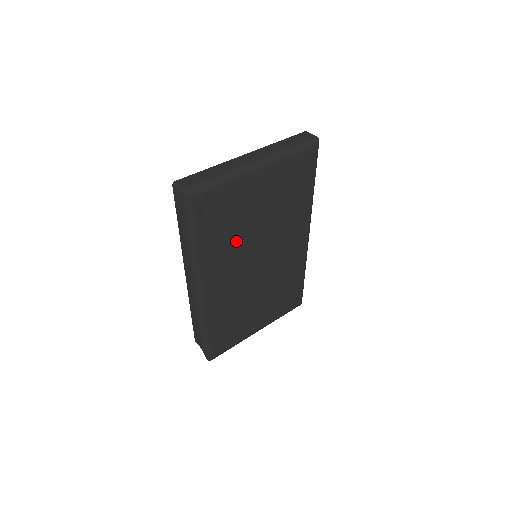
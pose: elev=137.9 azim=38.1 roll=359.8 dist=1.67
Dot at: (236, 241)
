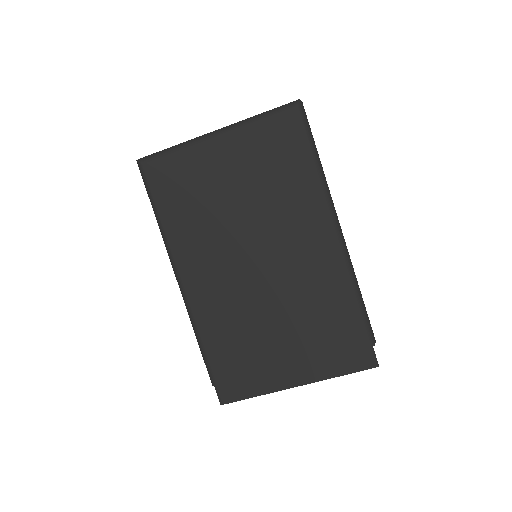
Dot at: (211, 224)
